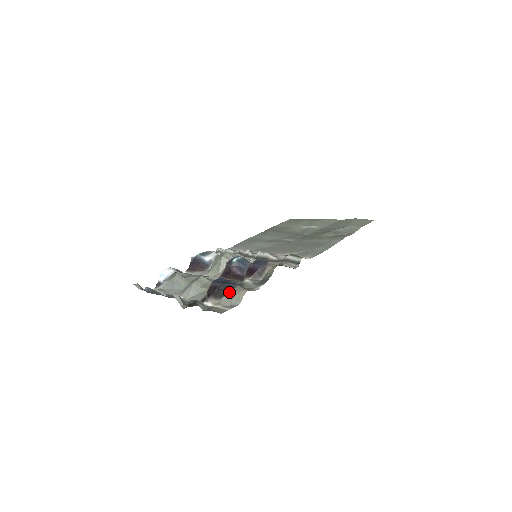
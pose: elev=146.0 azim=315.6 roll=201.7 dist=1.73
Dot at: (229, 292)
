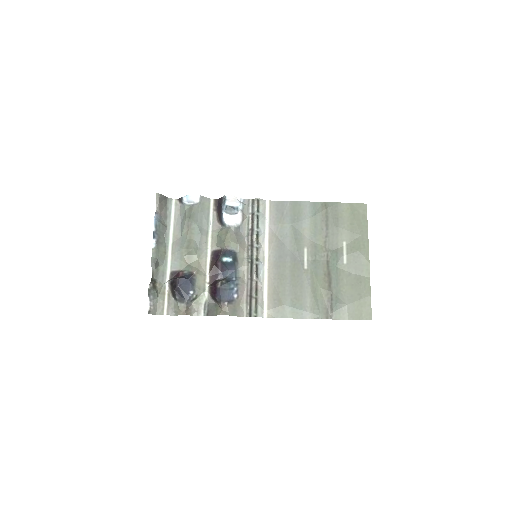
Dot at: (177, 302)
